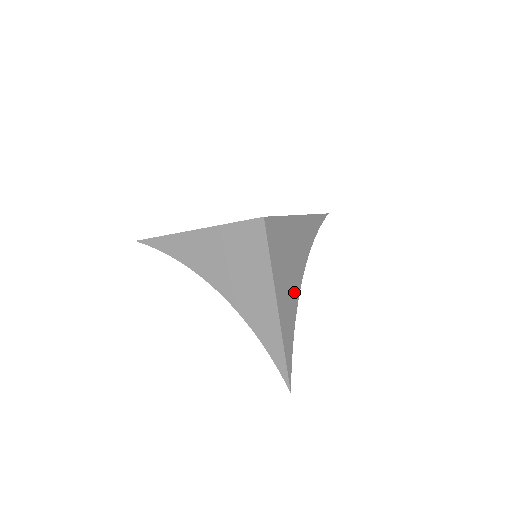
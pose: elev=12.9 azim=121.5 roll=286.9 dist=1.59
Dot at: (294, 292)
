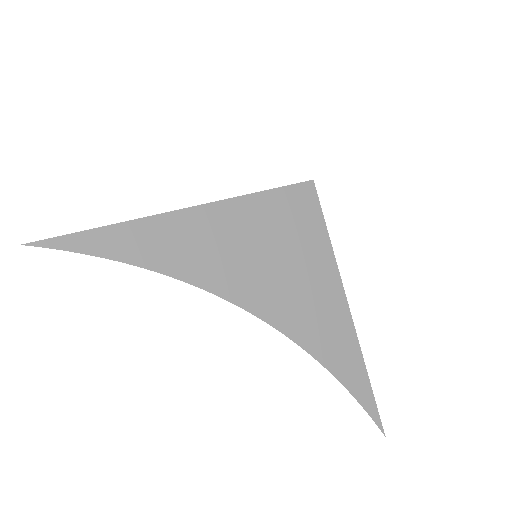
Dot at: occluded
